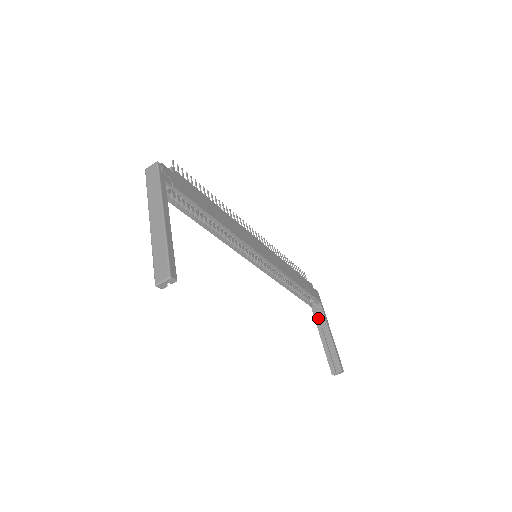
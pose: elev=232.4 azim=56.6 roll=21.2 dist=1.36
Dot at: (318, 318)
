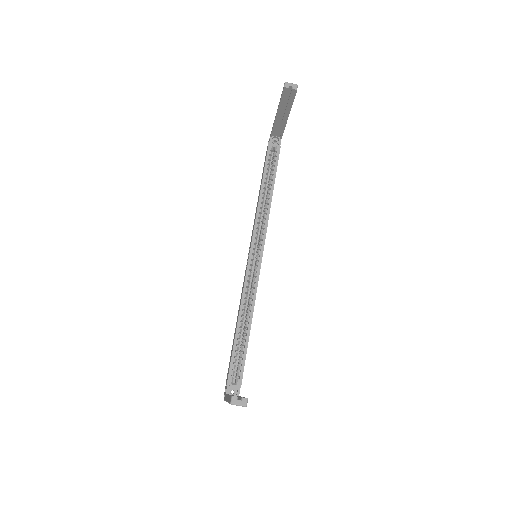
Dot at: occluded
